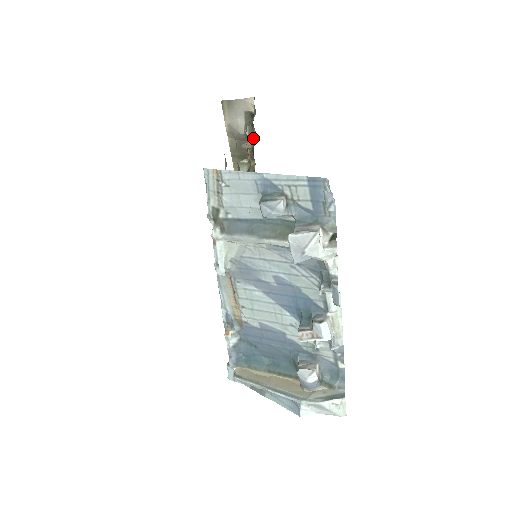
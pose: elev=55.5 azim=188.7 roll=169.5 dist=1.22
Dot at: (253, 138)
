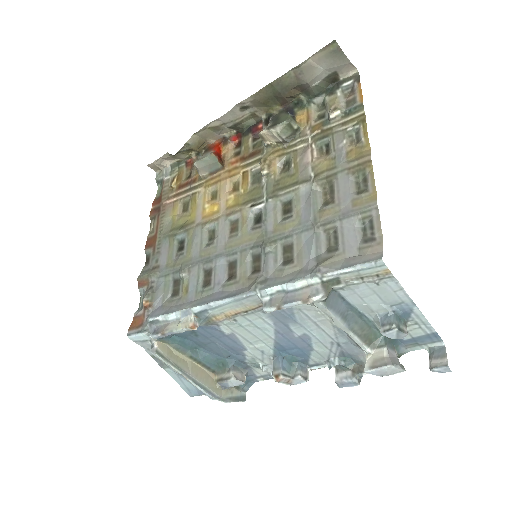
Dot at: (311, 97)
